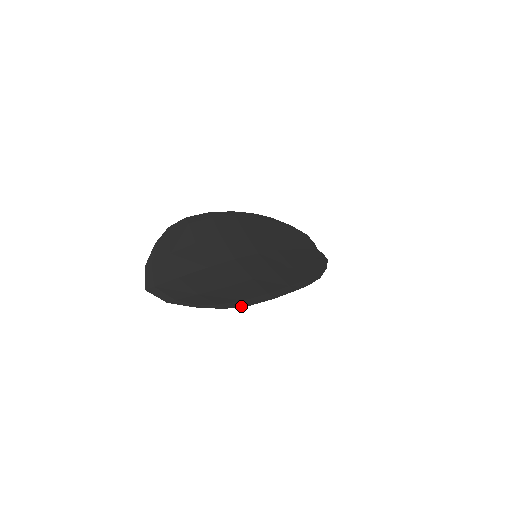
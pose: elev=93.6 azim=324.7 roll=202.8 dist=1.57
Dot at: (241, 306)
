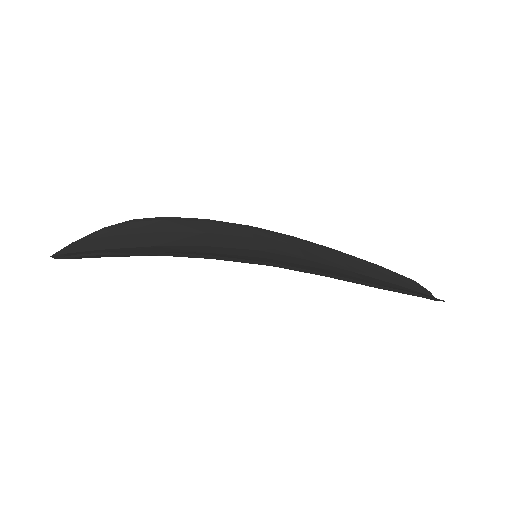
Dot at: (139, 253)
